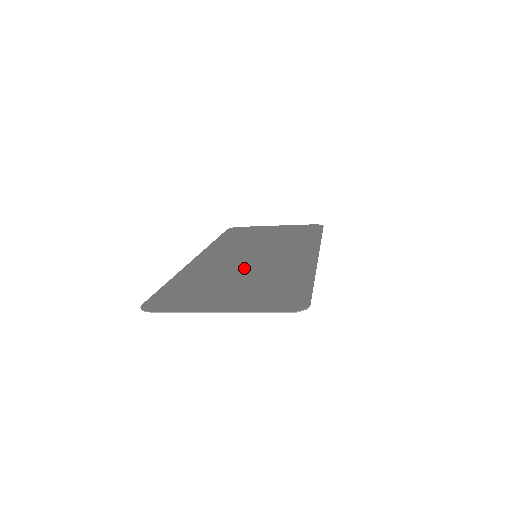
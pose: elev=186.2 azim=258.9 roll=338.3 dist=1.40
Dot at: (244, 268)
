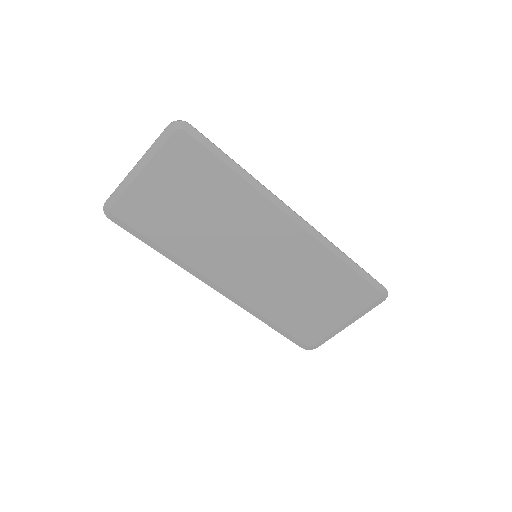
Dot at: (221, 232)
